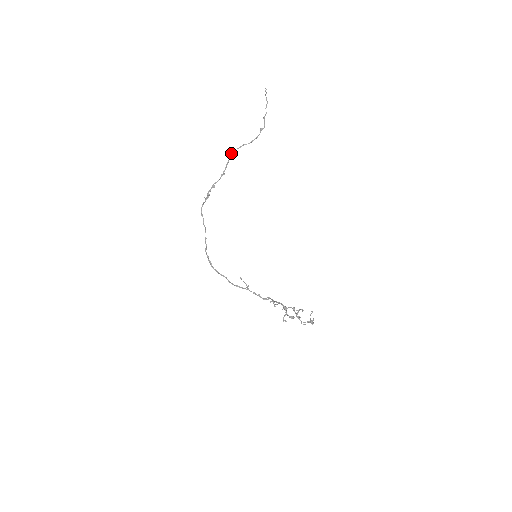
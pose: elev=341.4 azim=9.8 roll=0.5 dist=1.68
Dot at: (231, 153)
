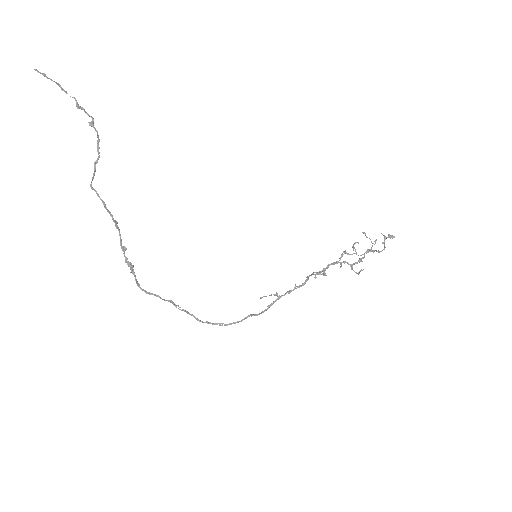
Dot at: occluded
